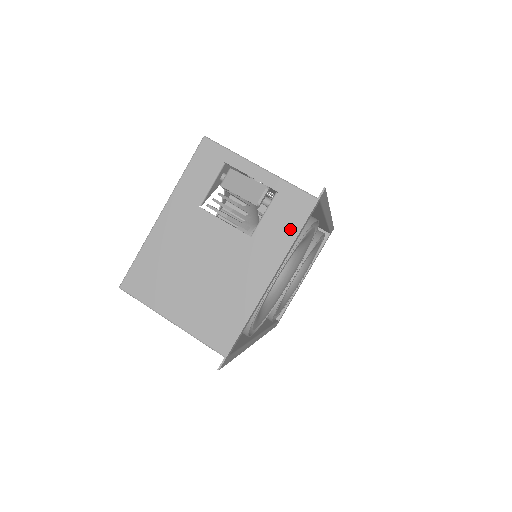
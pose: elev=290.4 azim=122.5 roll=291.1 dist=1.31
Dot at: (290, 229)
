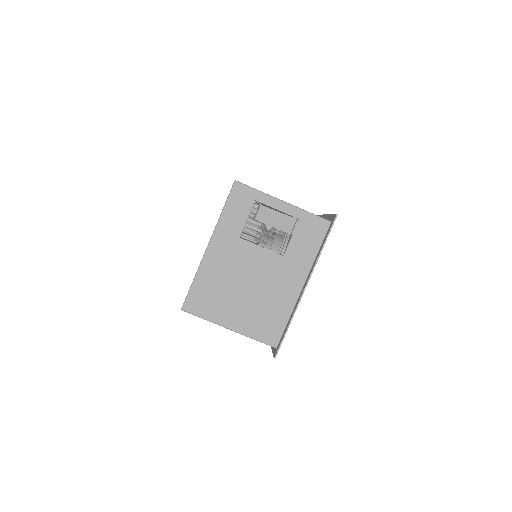
Dot at: (313, 247)
